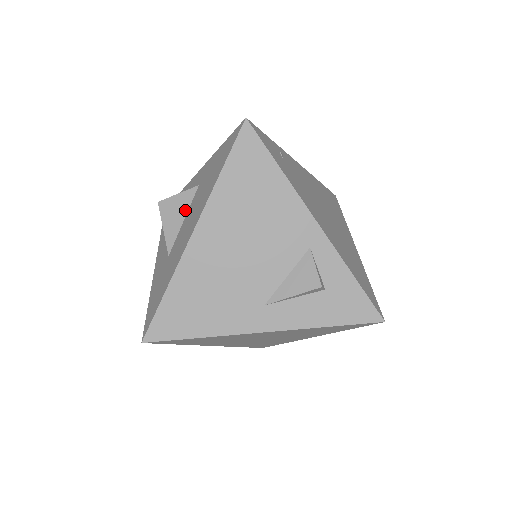
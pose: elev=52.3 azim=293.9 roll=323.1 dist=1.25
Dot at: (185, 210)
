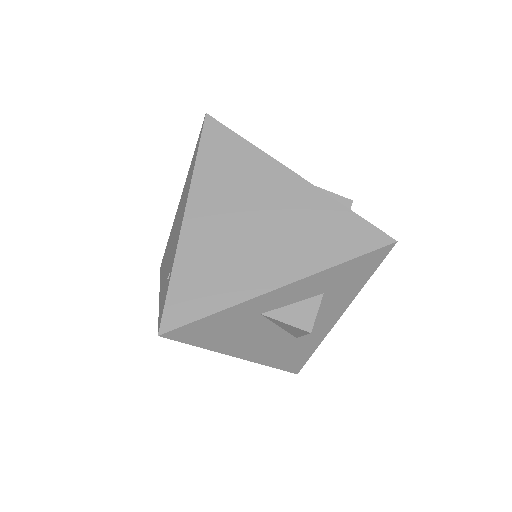
Dot at: occluded
